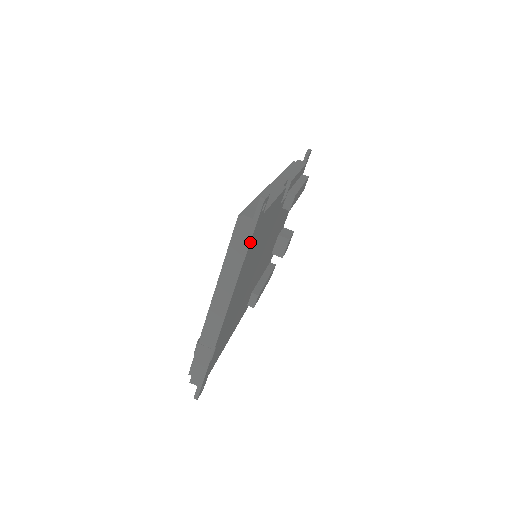
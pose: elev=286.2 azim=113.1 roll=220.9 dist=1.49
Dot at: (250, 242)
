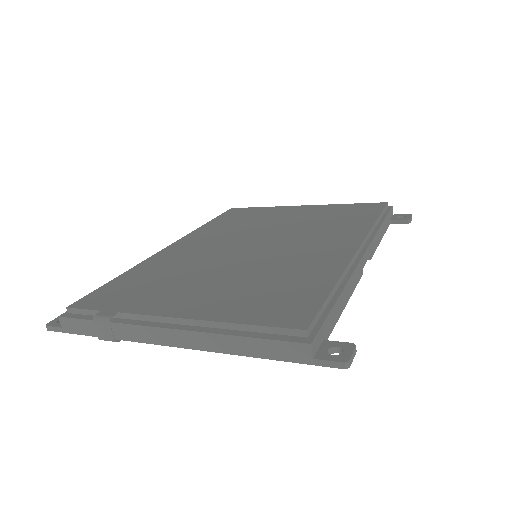
Dot at: (278, 358)
